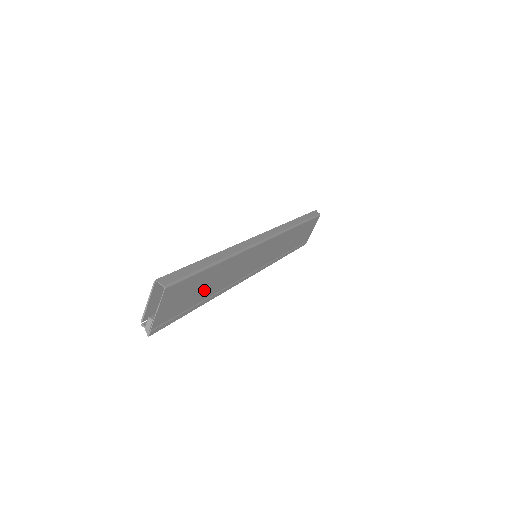
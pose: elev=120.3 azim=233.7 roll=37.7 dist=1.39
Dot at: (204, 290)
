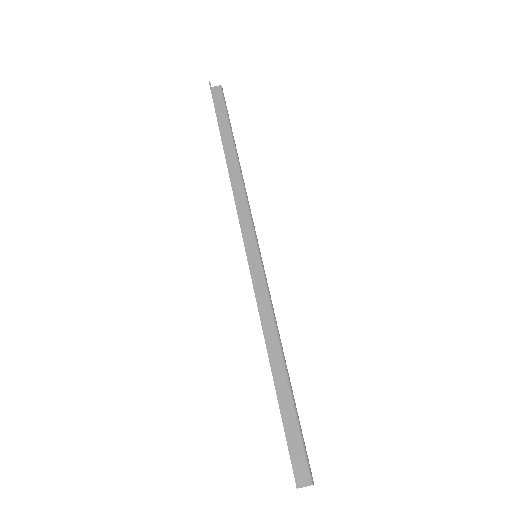
Dot at: occluded
